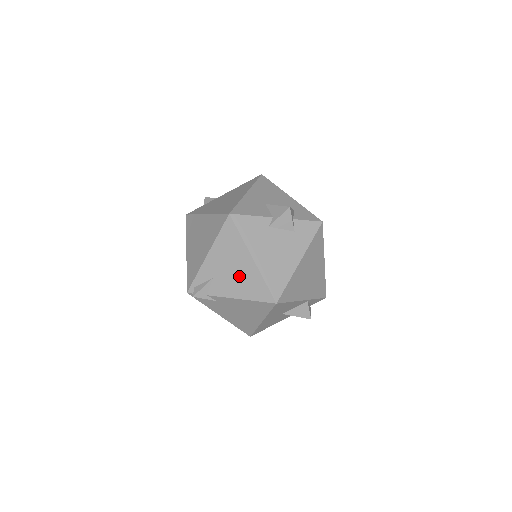
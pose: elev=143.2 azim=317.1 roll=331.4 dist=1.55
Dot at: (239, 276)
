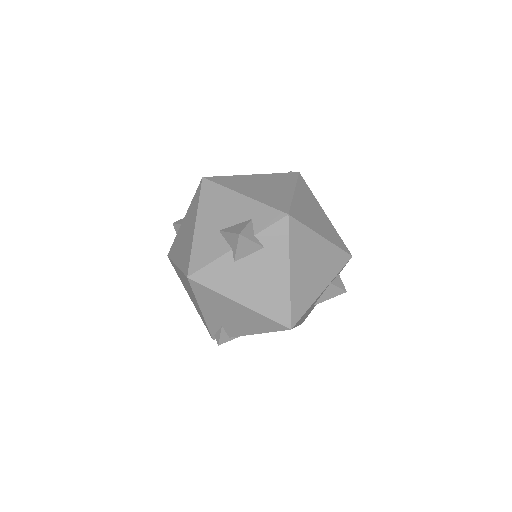
Dot at: (241, 319)
